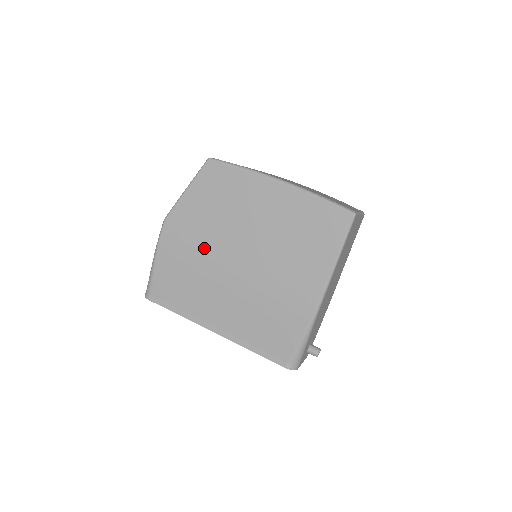
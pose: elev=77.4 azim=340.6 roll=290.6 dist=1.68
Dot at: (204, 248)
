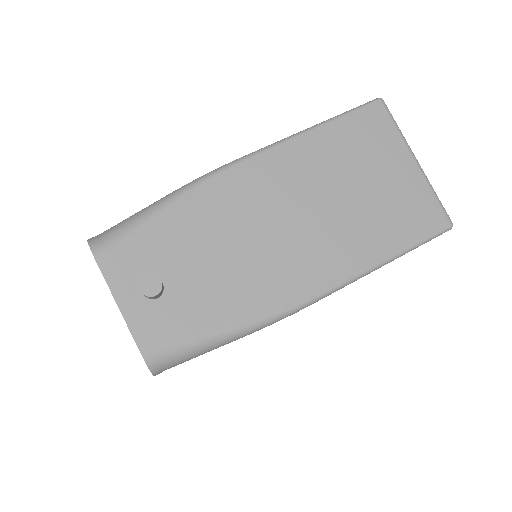
Dot at: occluded
